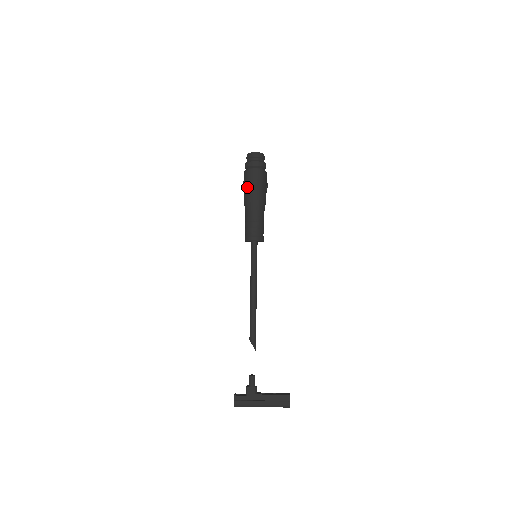
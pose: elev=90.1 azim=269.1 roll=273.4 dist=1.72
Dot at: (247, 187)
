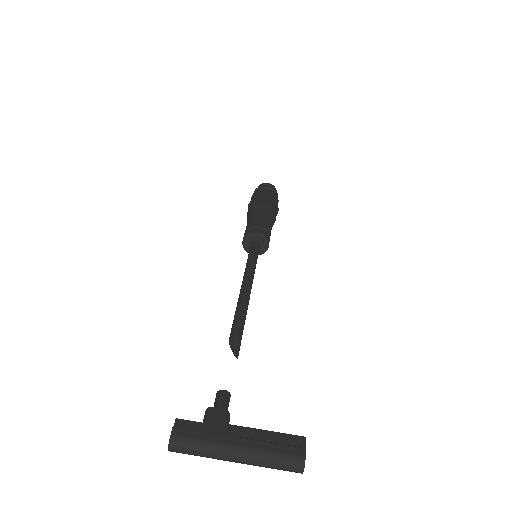
Dot at: (254, 199)
